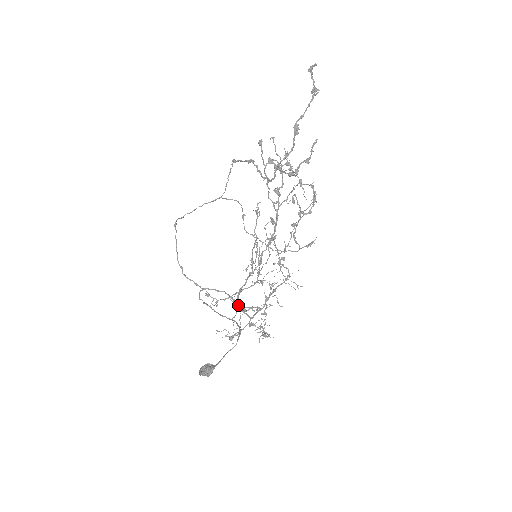
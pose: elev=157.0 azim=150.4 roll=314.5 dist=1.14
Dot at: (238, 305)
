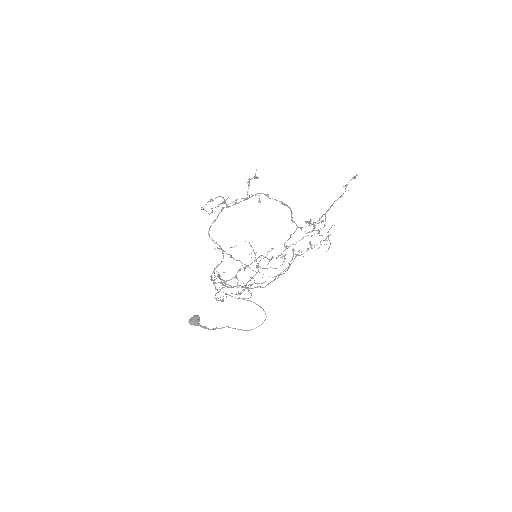
Dot at: (249, 290)
